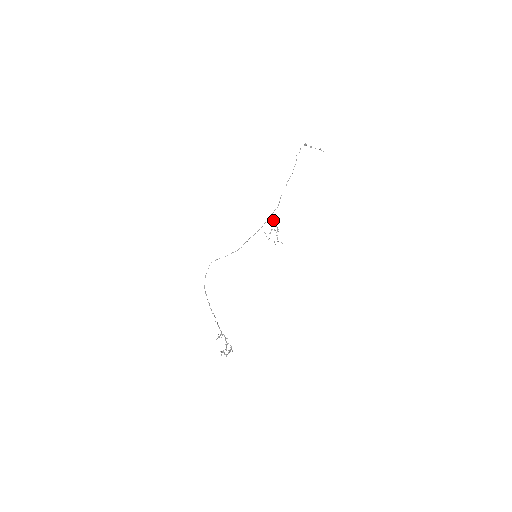
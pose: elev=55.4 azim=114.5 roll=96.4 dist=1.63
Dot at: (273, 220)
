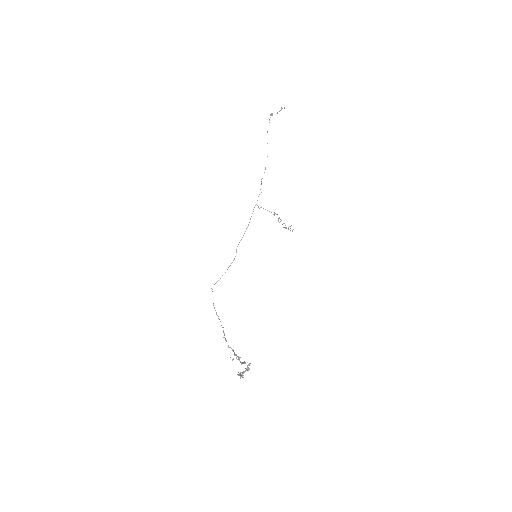
Dot at: (265, 209)
